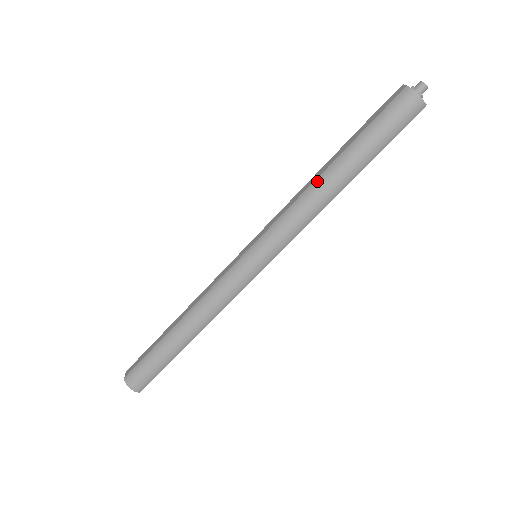
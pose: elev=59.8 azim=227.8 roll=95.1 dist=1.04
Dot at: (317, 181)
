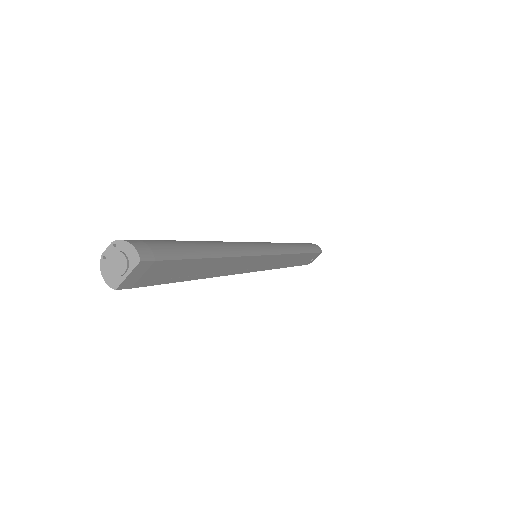
Dot at: occluded
